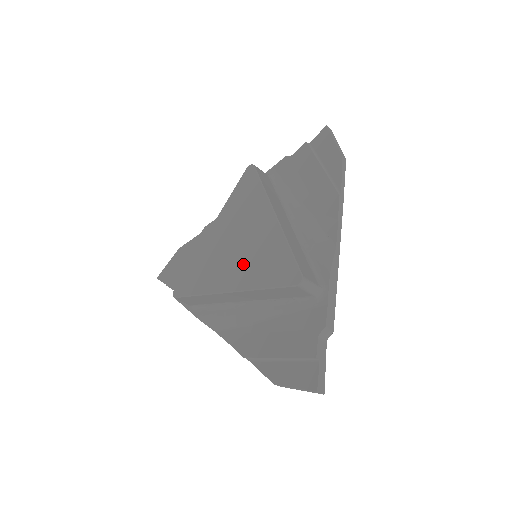
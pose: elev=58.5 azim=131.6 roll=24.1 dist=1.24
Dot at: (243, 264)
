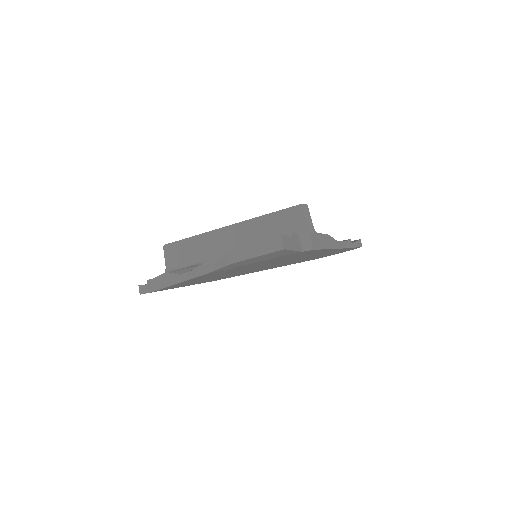
Dot at: occluded
